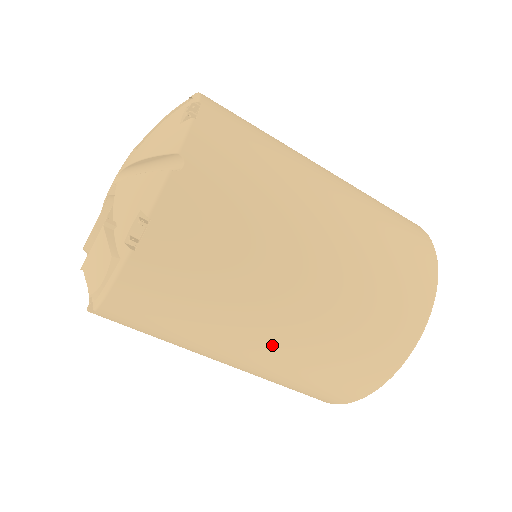
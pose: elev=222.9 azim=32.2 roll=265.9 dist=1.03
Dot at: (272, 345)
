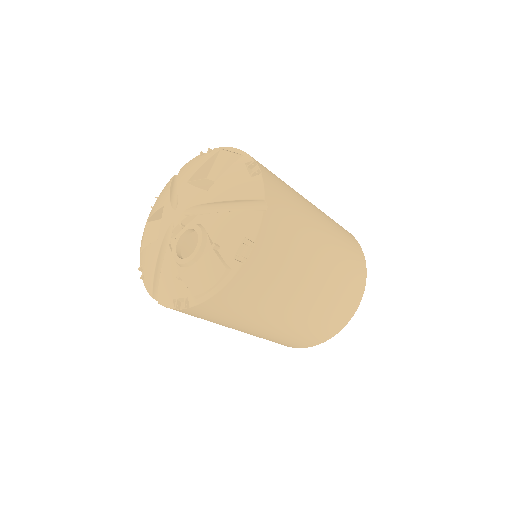
Dot at: (296, 313)
